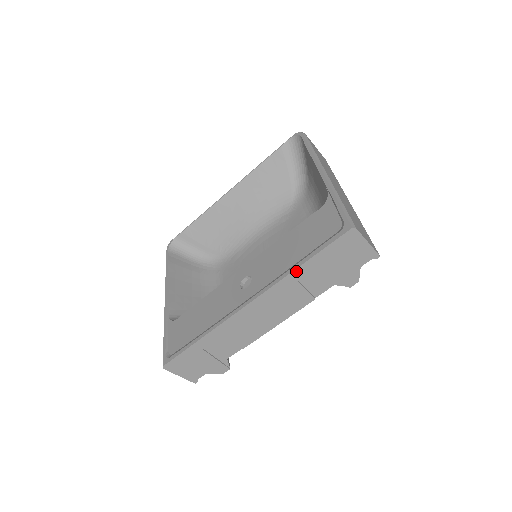
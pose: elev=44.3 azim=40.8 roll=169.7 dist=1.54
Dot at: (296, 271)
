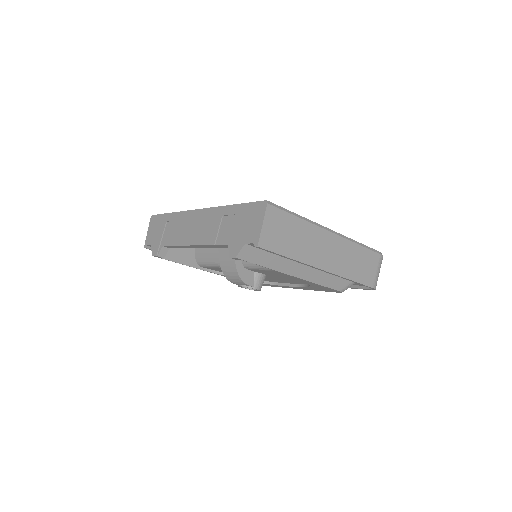
Dot at: (228, 207)
